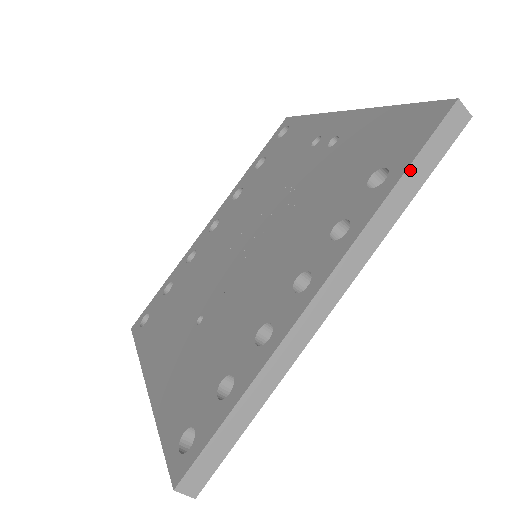
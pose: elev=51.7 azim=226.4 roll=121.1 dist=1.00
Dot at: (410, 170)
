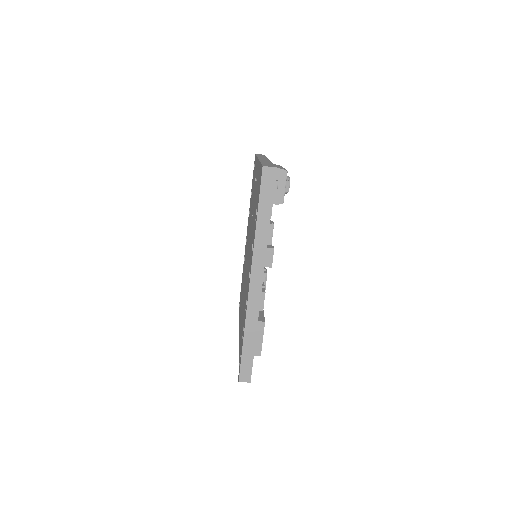
Dot at: (260, 210)
